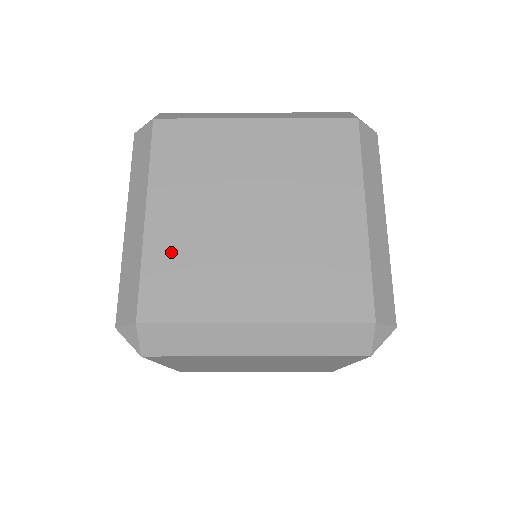
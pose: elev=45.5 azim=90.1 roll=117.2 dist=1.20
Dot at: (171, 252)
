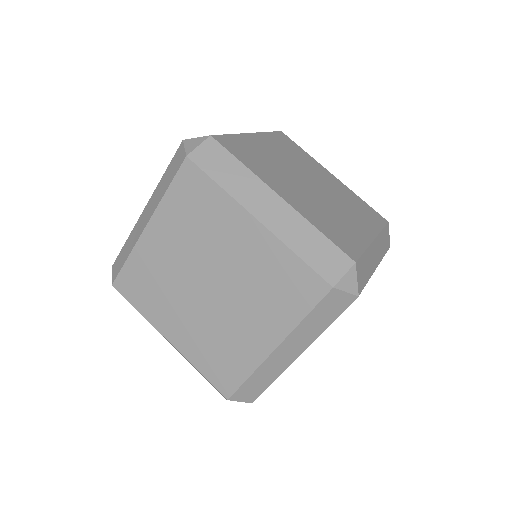
Dot at: (254, 147)
